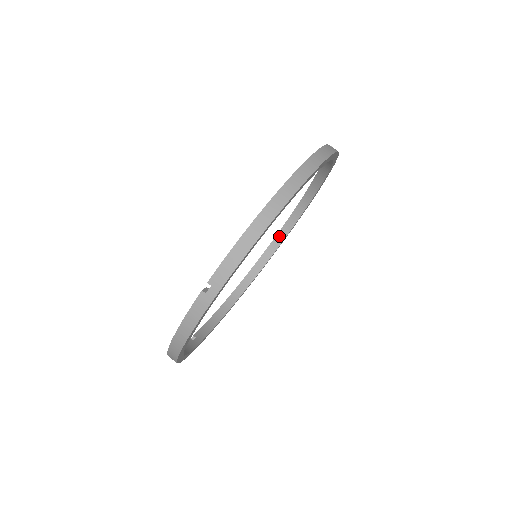
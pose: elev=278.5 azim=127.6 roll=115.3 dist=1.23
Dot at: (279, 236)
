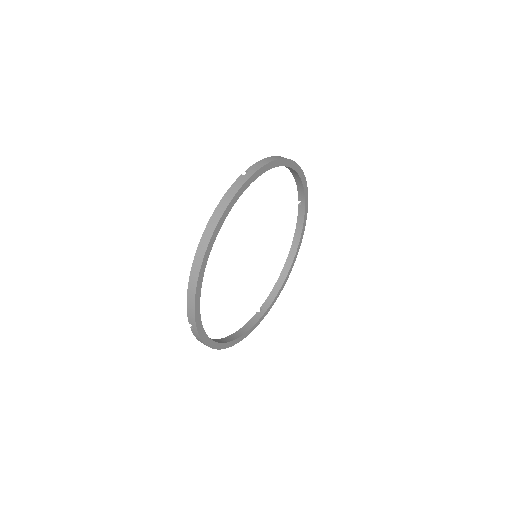
Dot at: (260, 311)
